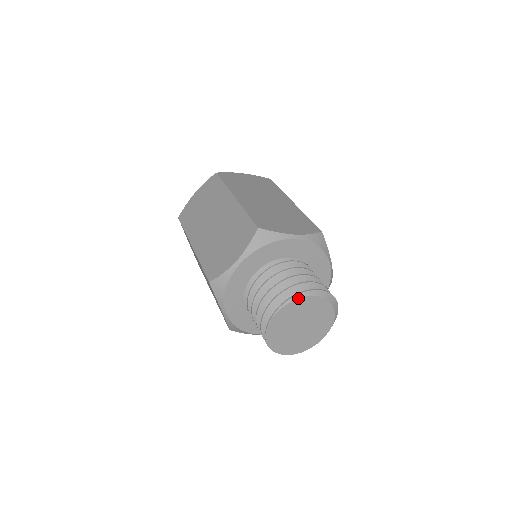
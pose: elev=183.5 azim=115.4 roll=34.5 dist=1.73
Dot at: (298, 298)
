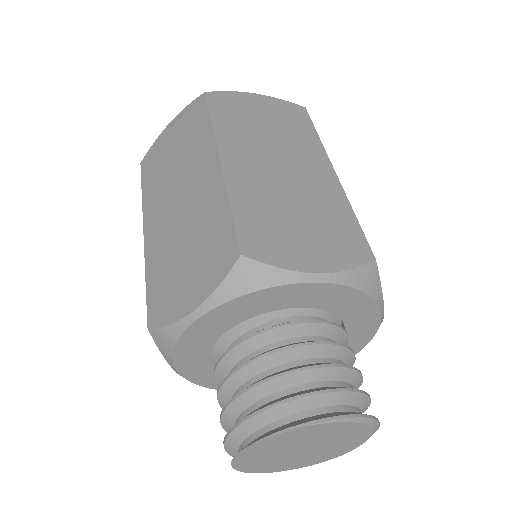
Dot at: (366, 423)
